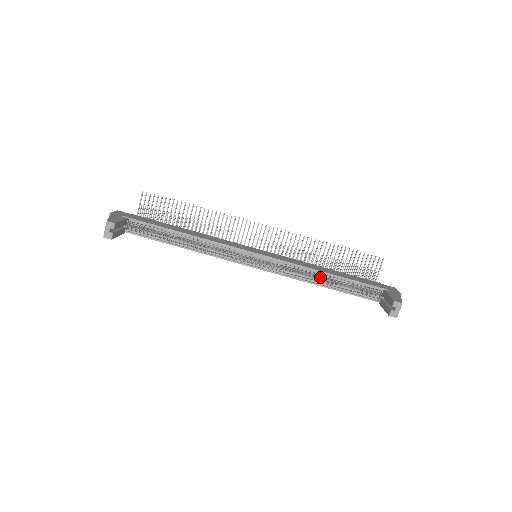
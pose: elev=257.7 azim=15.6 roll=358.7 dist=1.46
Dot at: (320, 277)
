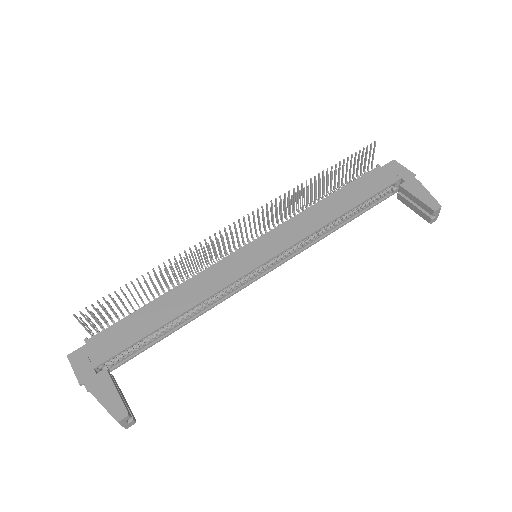
Dot at: occluded
